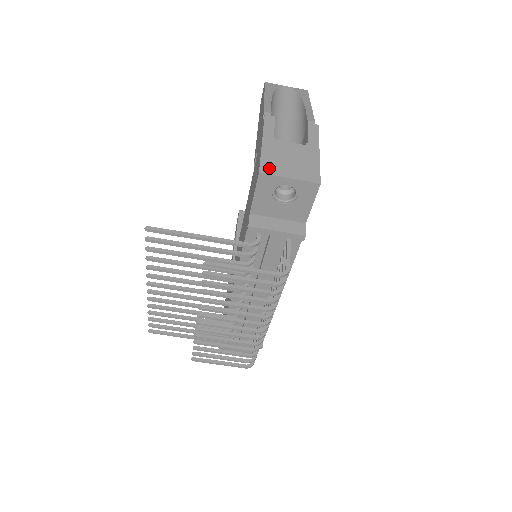
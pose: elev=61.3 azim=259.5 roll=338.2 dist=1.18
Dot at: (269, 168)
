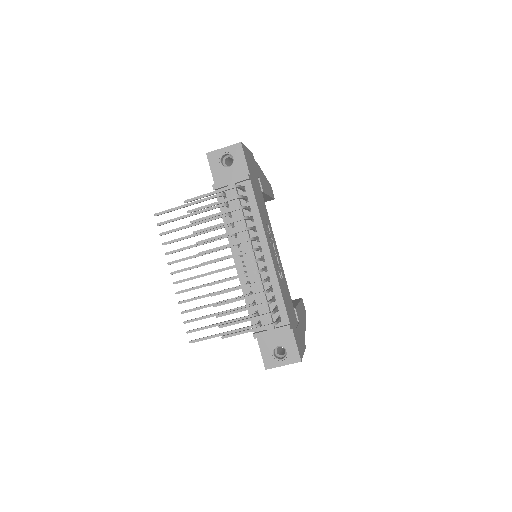
Dot at: (213, 153)
